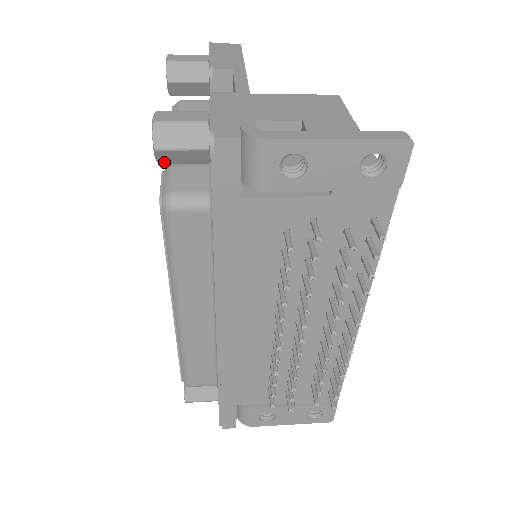
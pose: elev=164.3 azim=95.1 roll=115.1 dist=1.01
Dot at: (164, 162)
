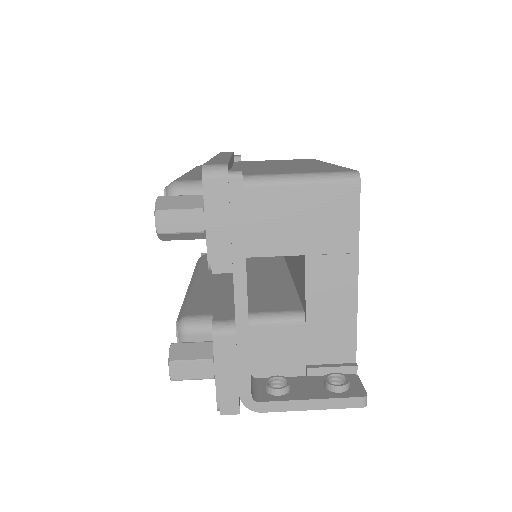
Dot at: occluded
